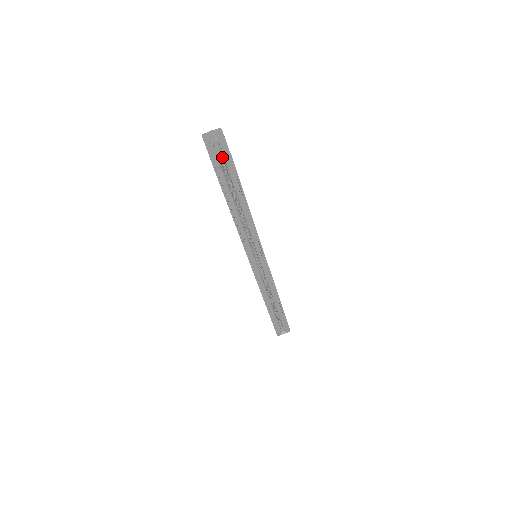
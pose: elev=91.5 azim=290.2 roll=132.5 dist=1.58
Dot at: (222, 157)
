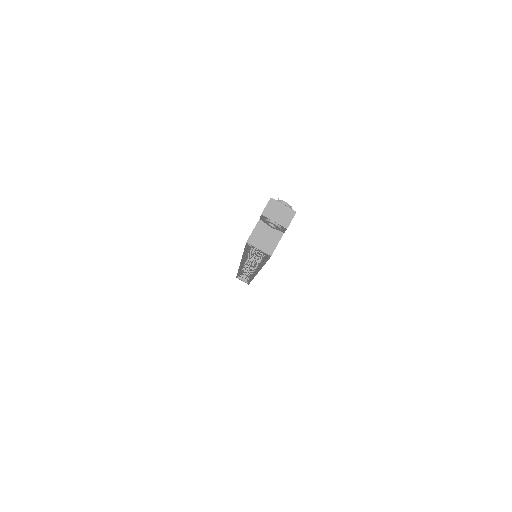
Dot at: (265, 241)
